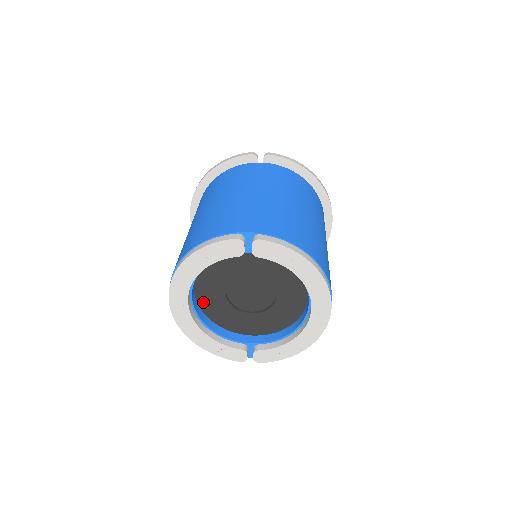
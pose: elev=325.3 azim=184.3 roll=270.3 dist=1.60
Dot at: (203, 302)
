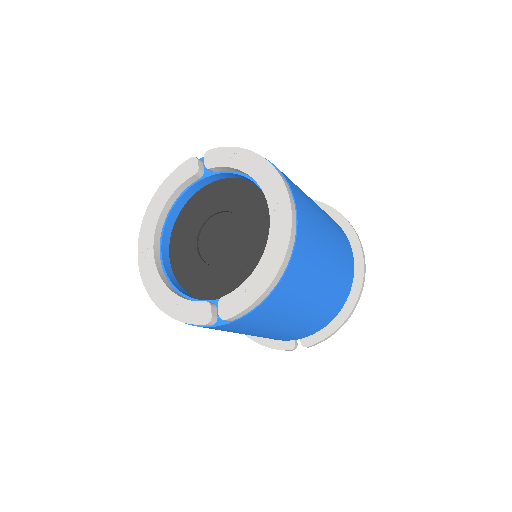
Dot at: (177, 266)
